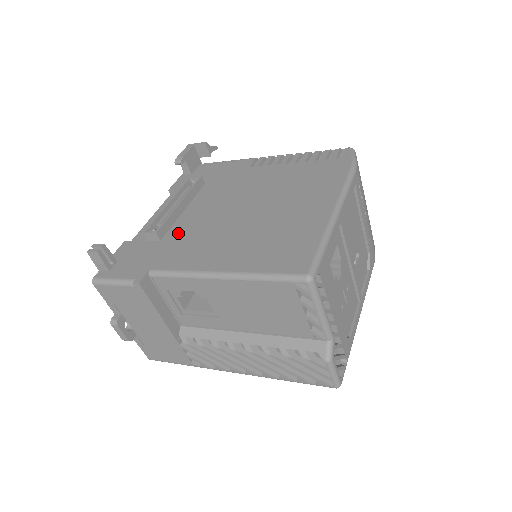
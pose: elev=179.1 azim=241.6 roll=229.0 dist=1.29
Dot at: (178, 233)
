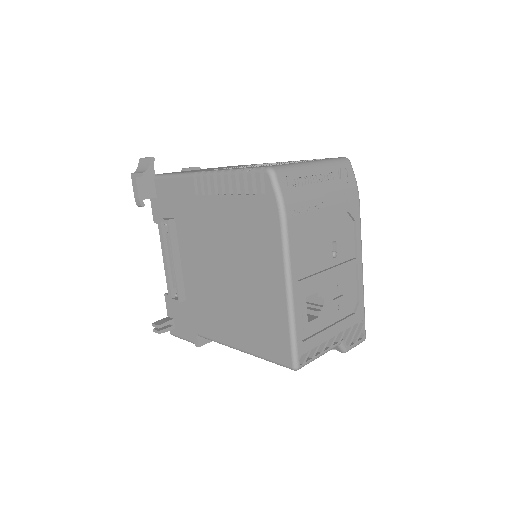
Dot at: (192, 294)
